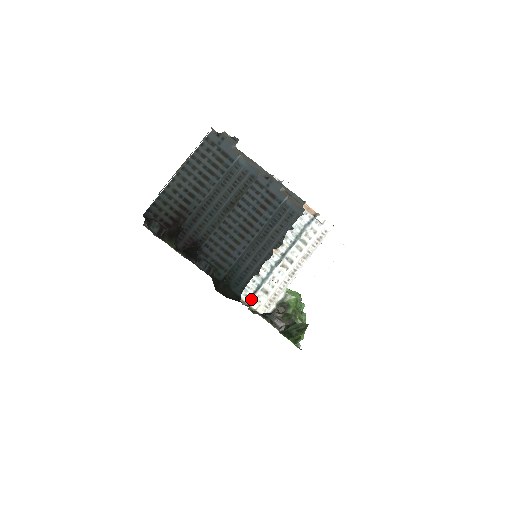
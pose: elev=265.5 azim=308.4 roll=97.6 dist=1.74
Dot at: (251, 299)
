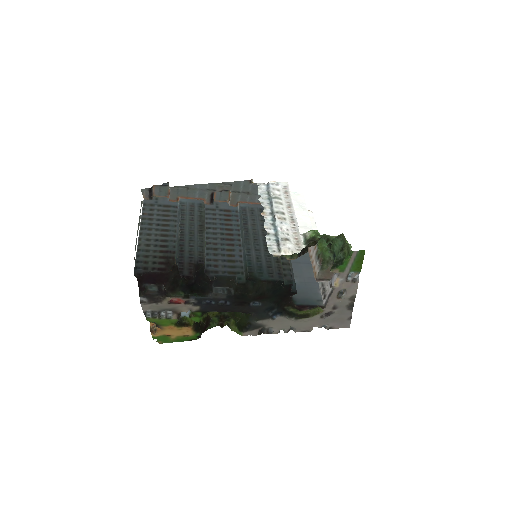
Dot at: (281, 251)
